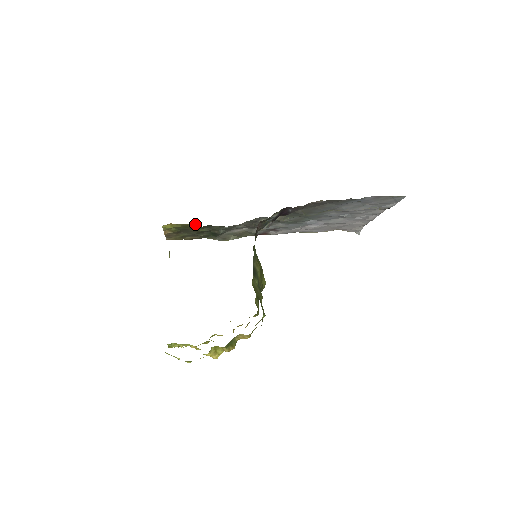
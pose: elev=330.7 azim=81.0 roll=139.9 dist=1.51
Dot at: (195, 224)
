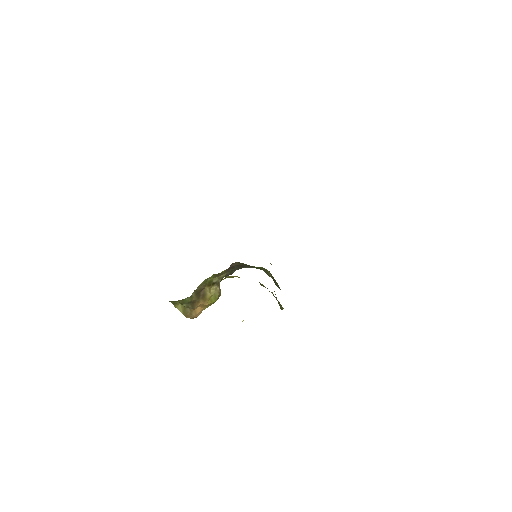
Dot at: occluded
